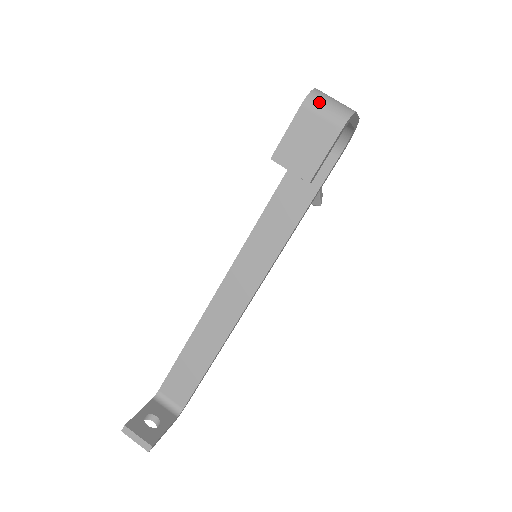
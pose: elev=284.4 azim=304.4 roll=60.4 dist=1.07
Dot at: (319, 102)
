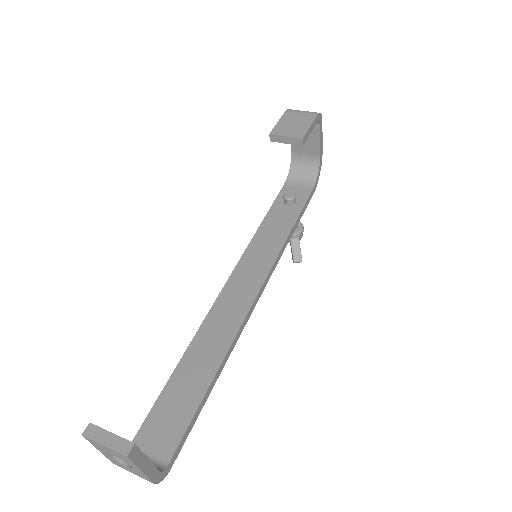
Dot at: (297, 110)
